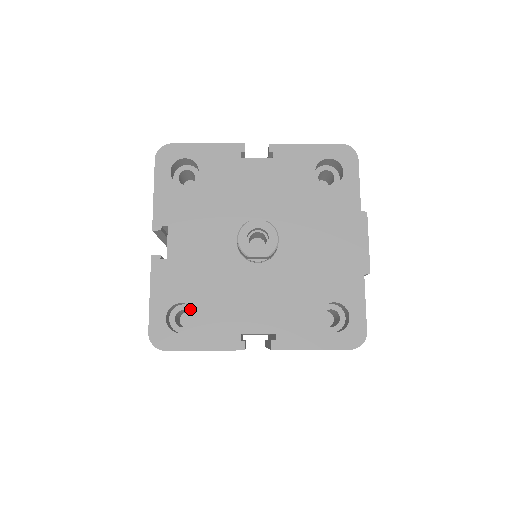
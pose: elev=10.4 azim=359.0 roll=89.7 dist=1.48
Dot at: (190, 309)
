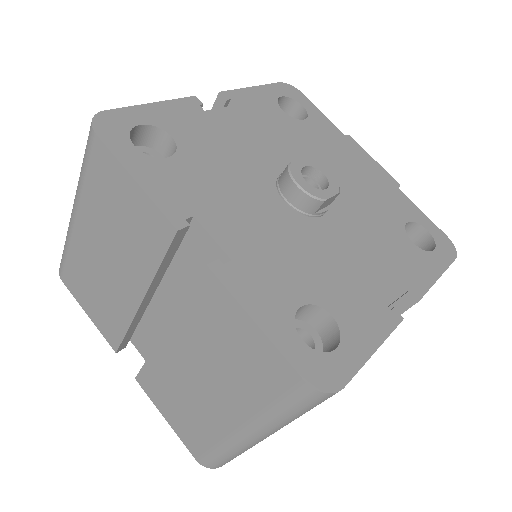
Dot at: (297, 324)
